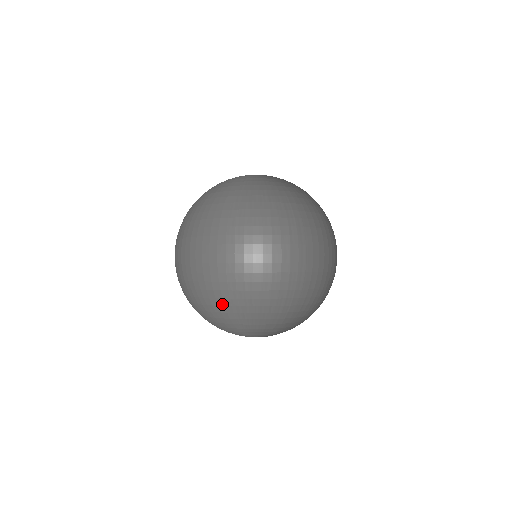
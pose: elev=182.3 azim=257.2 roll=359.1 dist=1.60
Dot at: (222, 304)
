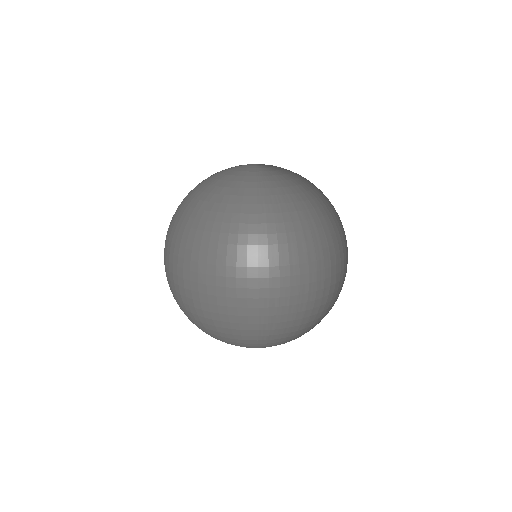
Dot at: (247, 334)
